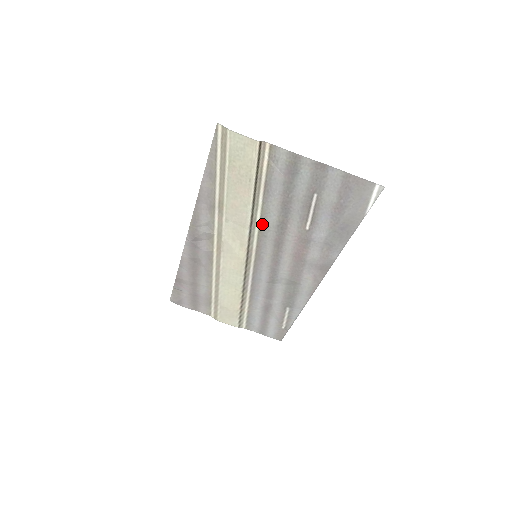
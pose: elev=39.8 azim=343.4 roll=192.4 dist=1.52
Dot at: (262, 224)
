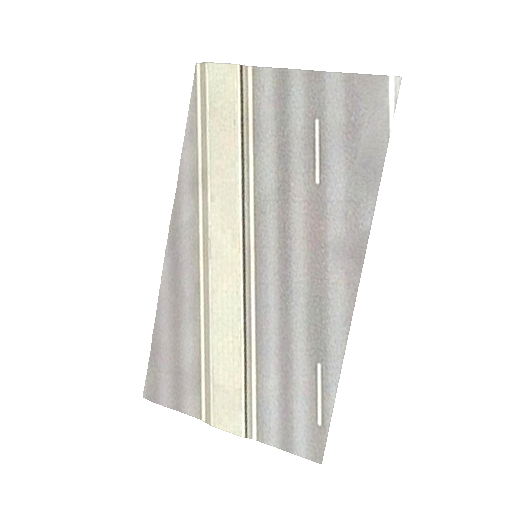
Dot at: (257, 192)
